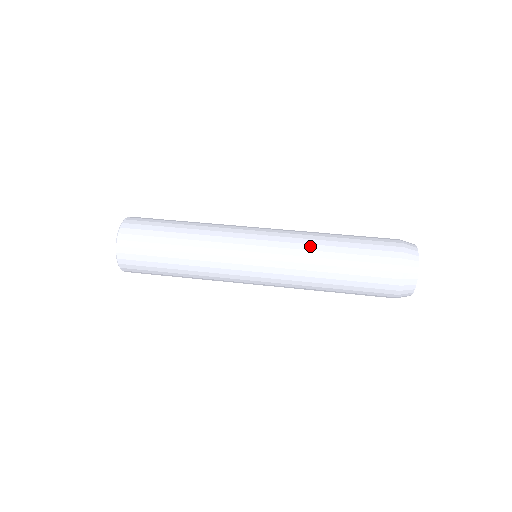
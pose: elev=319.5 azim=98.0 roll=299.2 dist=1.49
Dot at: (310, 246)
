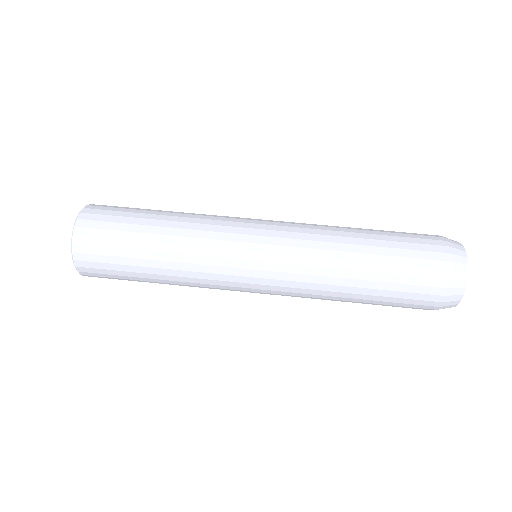
Dot at: (329, 237)
